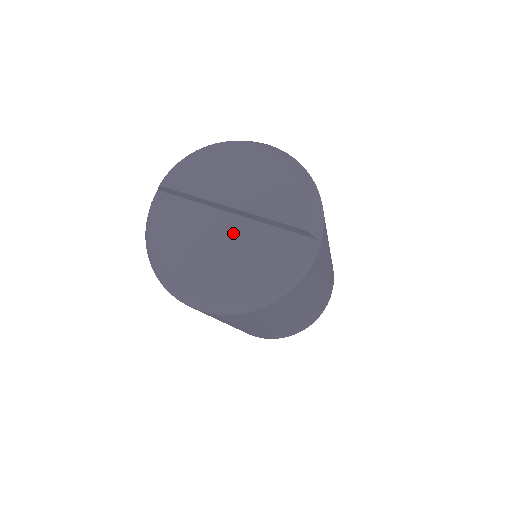
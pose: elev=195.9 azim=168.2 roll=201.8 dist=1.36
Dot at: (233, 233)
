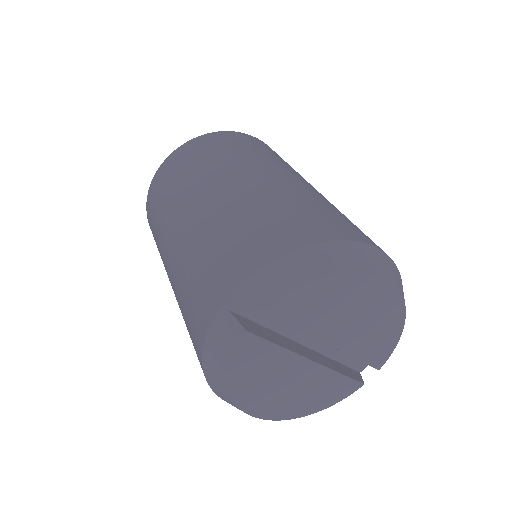
Dot at: (320, 370)
